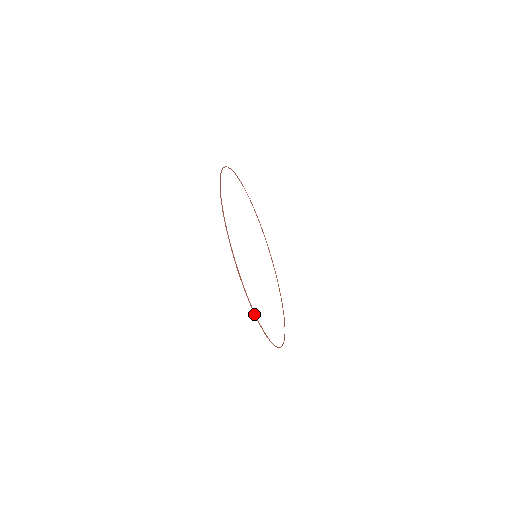
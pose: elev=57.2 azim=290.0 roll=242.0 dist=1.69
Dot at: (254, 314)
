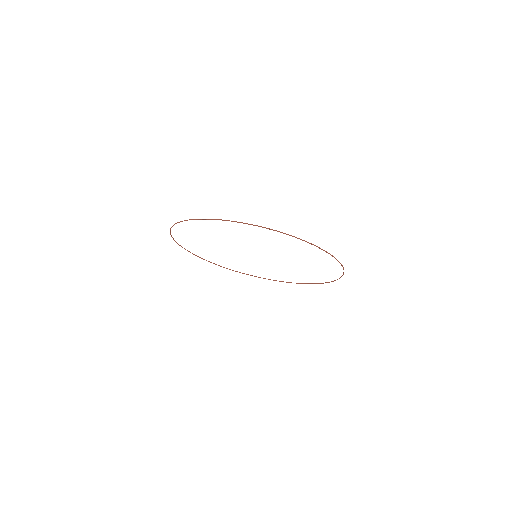
Dot at: occluded
